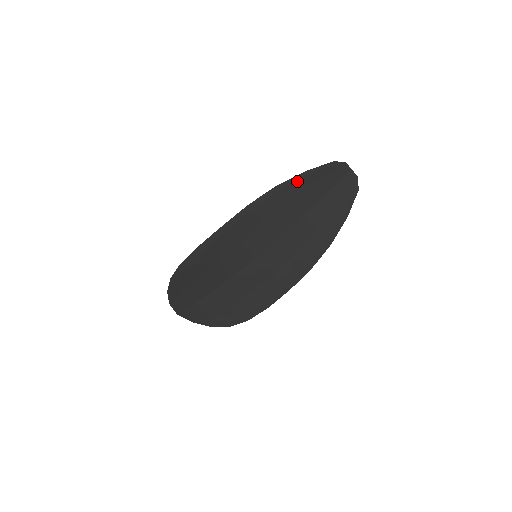
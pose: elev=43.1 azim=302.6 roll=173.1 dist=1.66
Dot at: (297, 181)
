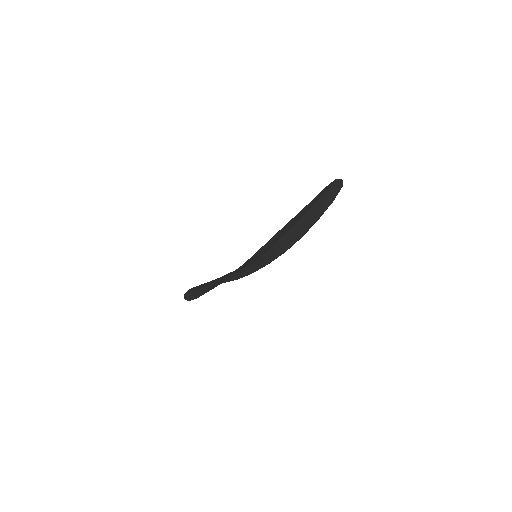
Dot at: occluded
